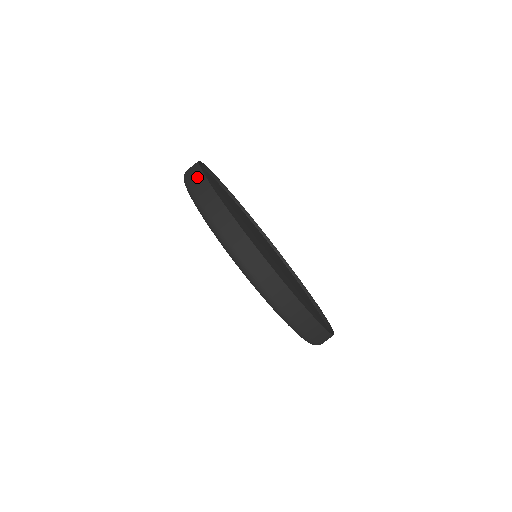
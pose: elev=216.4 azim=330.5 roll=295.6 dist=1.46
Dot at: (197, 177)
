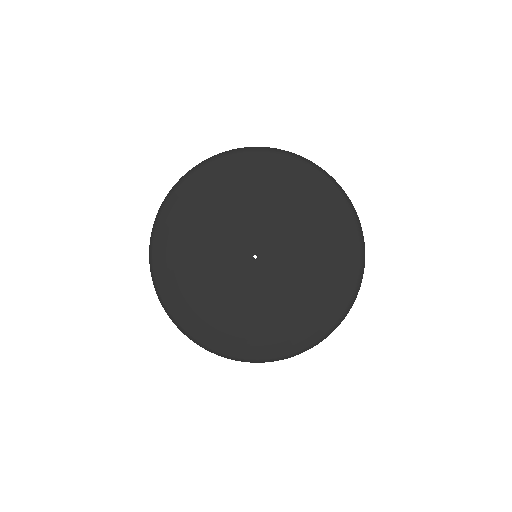
Dot at: occluded
